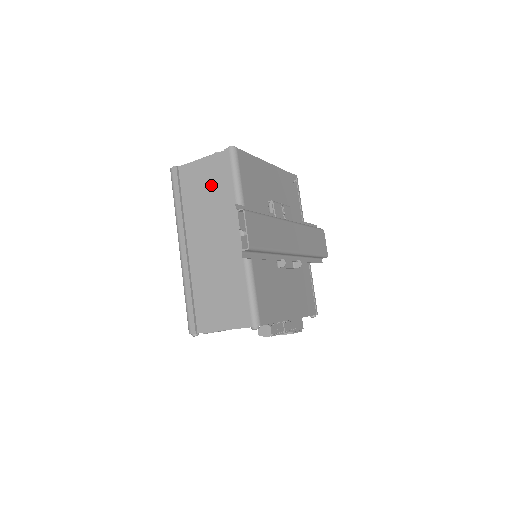
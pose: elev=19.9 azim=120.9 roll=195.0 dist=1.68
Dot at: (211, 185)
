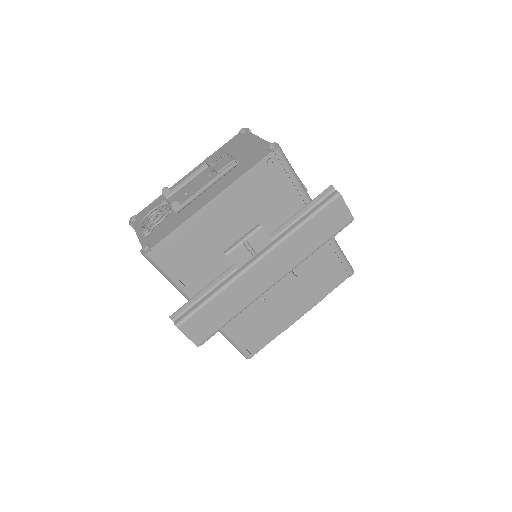
Dot at: occluded
